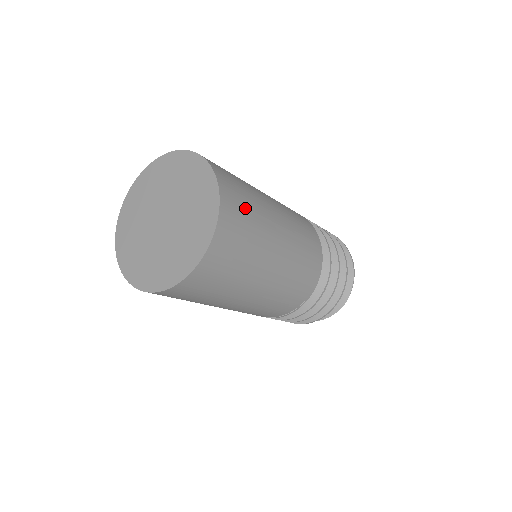
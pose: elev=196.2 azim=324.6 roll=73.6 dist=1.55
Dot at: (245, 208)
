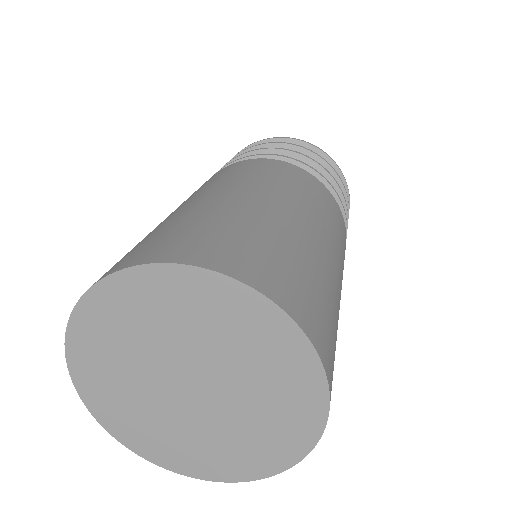
Dot at: occluded
